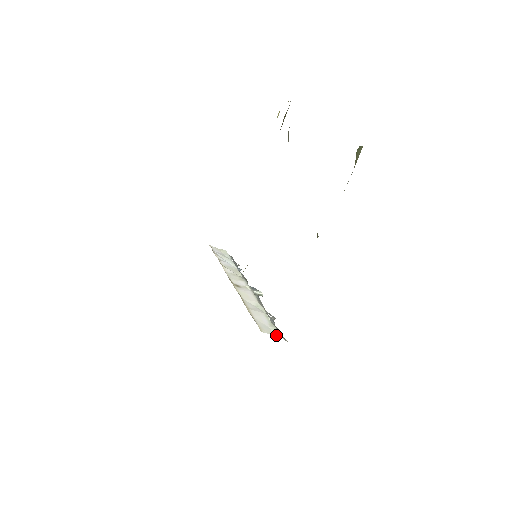
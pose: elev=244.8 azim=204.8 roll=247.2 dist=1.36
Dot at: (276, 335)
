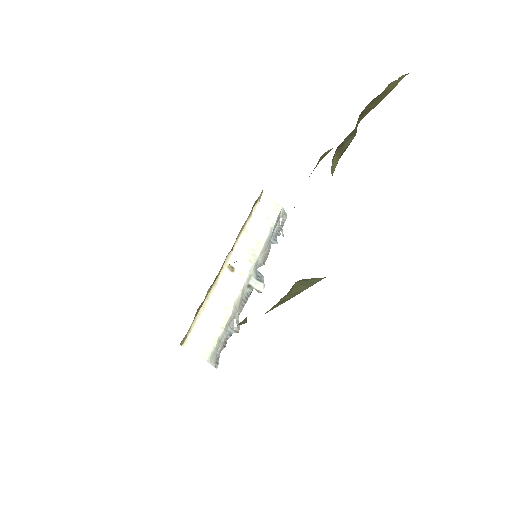
Dot at: (203, 357)
